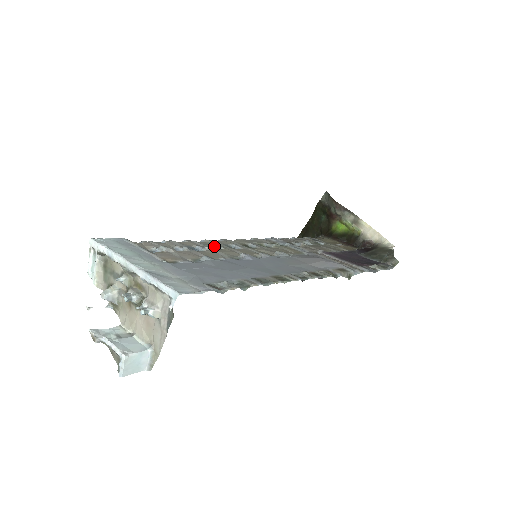
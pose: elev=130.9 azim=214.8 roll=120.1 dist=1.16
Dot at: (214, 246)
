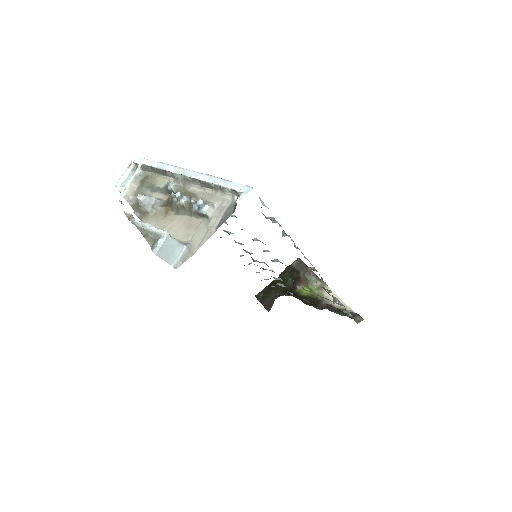
Dot at: (224, 230)
